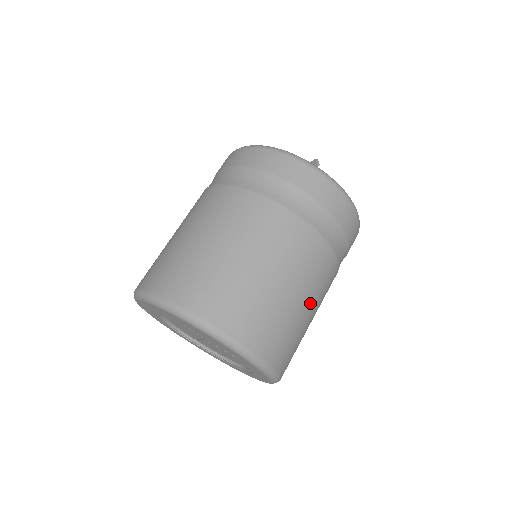
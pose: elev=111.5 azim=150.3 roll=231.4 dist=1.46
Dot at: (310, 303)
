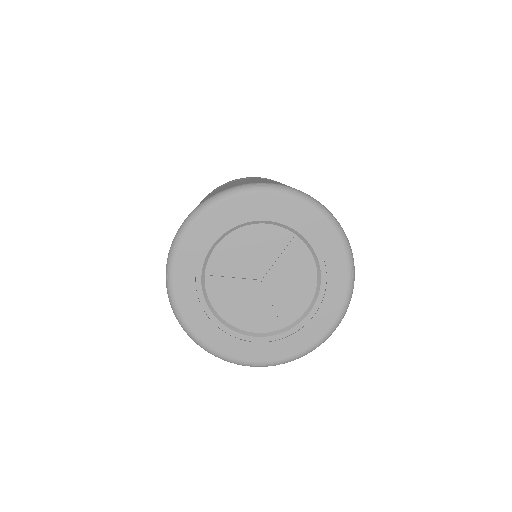
Dot at: occluded
